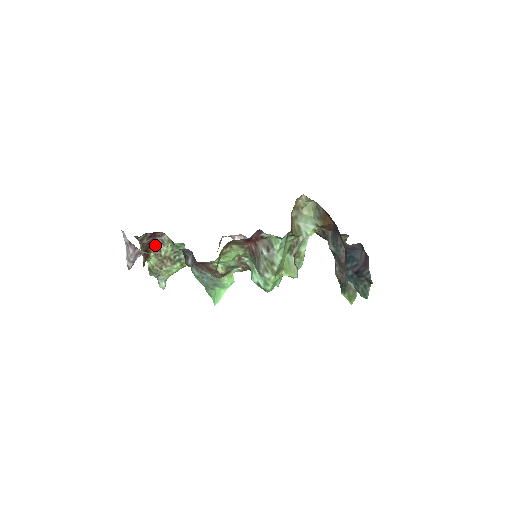
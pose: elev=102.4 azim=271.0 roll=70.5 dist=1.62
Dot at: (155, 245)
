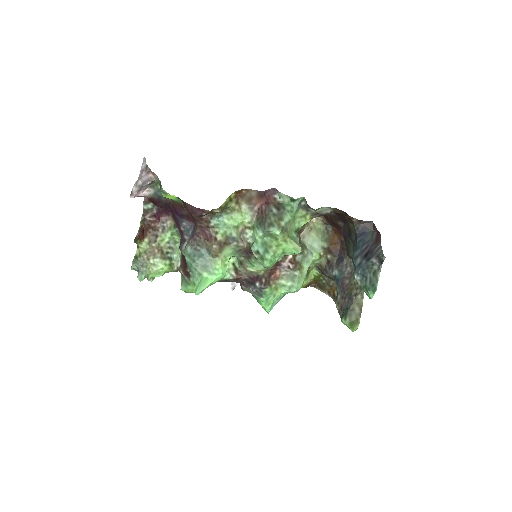
Dot at: (154, 231)
